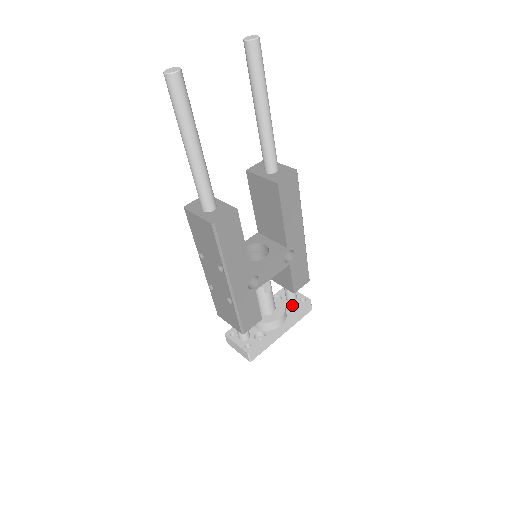
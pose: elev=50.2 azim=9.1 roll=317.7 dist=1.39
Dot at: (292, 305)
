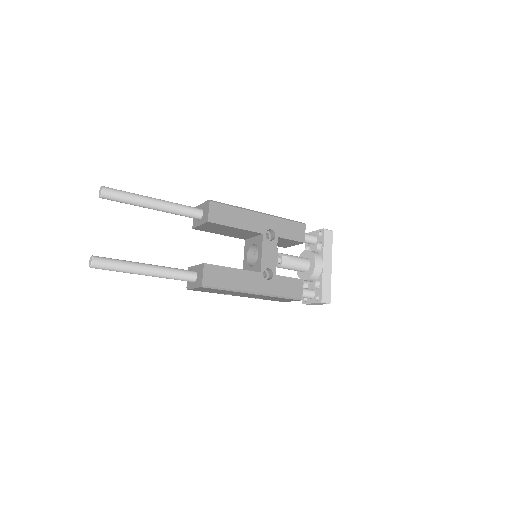
Dot at: (318, 244)
